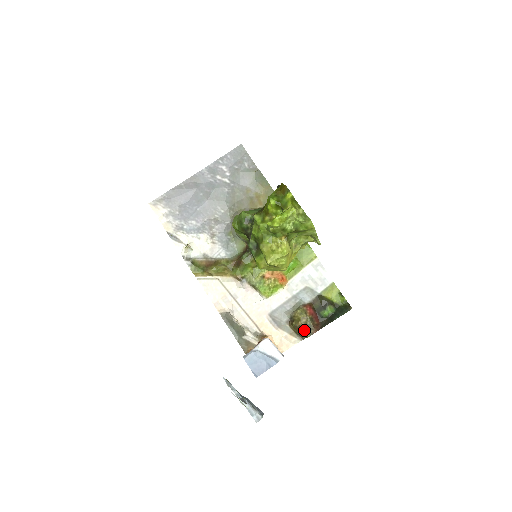
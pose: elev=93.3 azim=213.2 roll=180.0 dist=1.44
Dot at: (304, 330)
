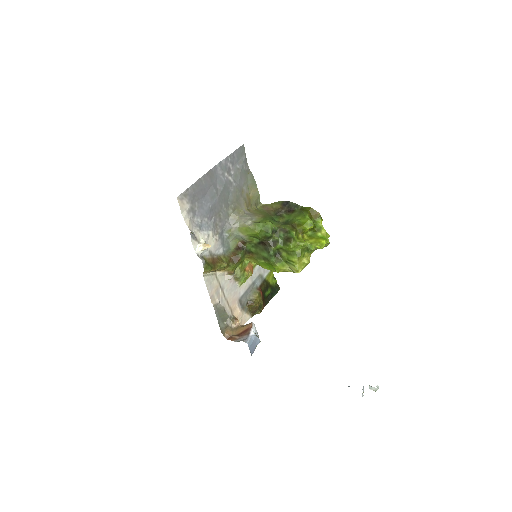
Dot at: (258, 309)
